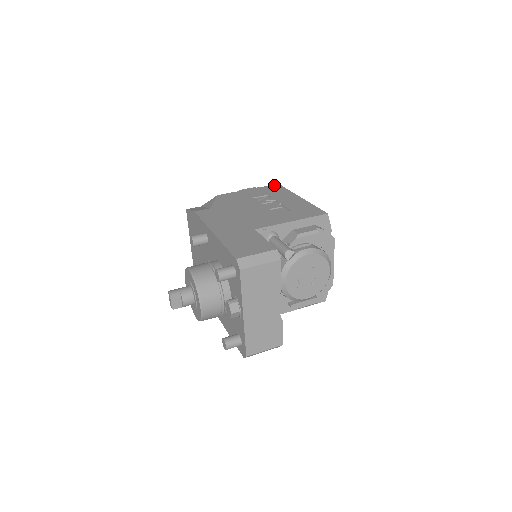
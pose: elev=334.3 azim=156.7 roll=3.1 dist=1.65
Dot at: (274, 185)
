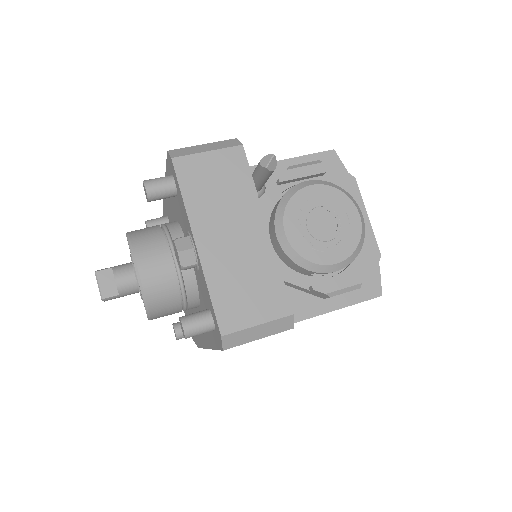
Dot at: occluded
